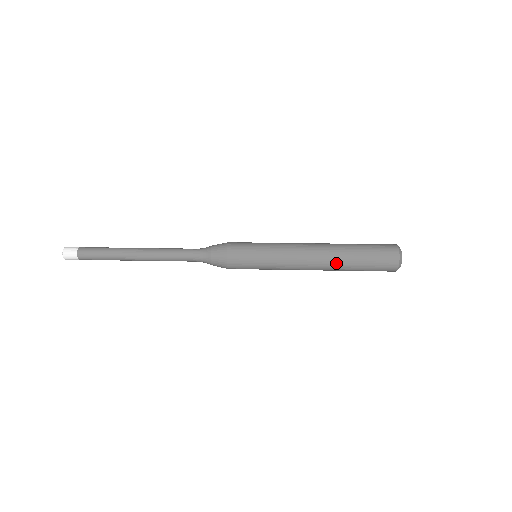
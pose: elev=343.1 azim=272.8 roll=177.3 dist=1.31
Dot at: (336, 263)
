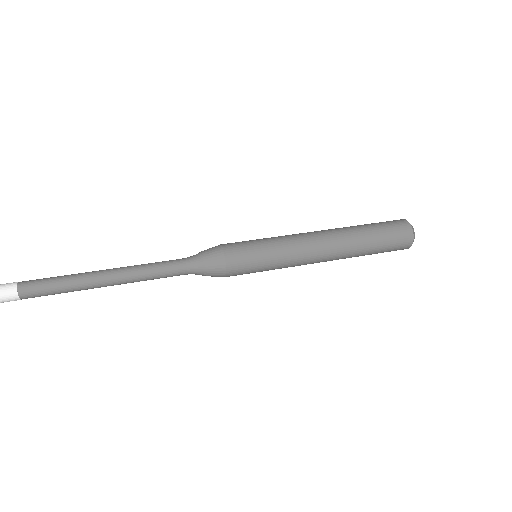
Dot at: (349, 238)
